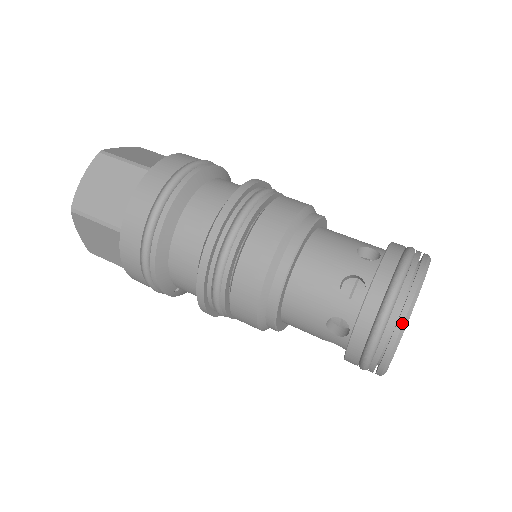
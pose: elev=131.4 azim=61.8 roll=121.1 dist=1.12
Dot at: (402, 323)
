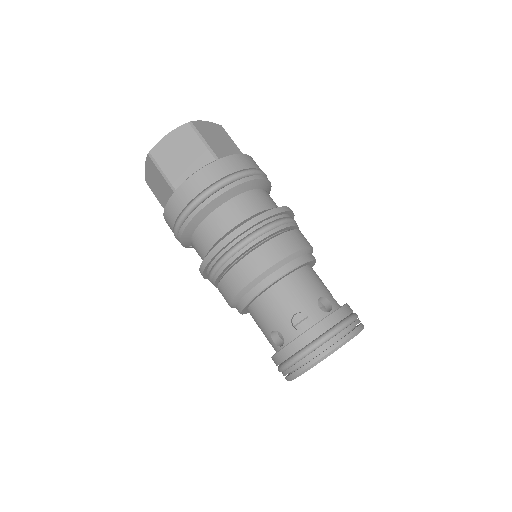
Dot at: (314, 362)
